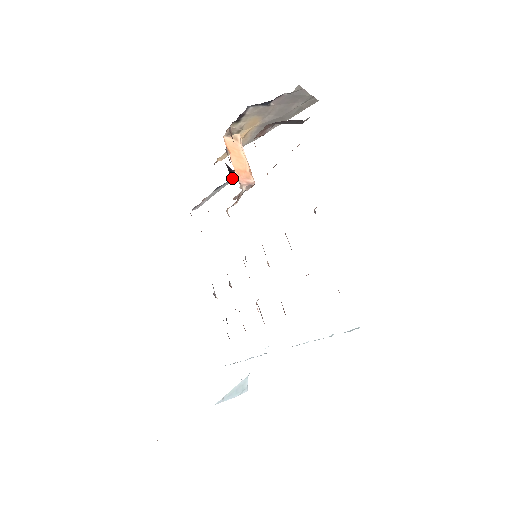
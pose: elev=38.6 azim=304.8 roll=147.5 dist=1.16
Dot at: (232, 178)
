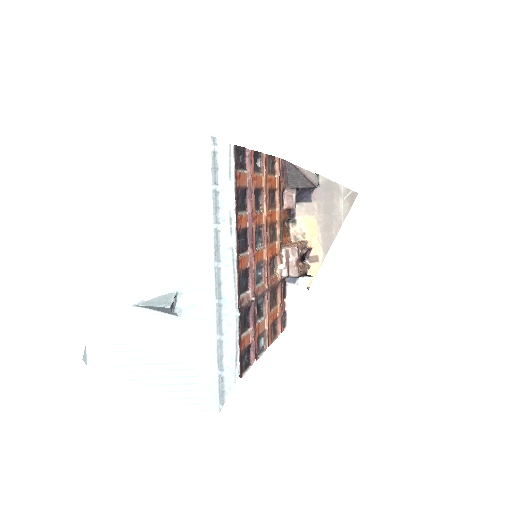
Dot at: (305, 276)
